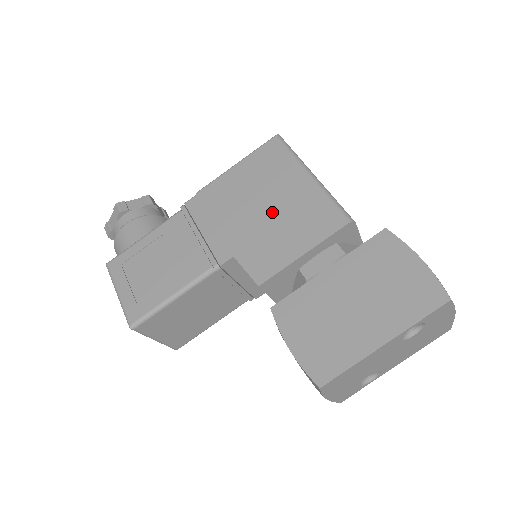
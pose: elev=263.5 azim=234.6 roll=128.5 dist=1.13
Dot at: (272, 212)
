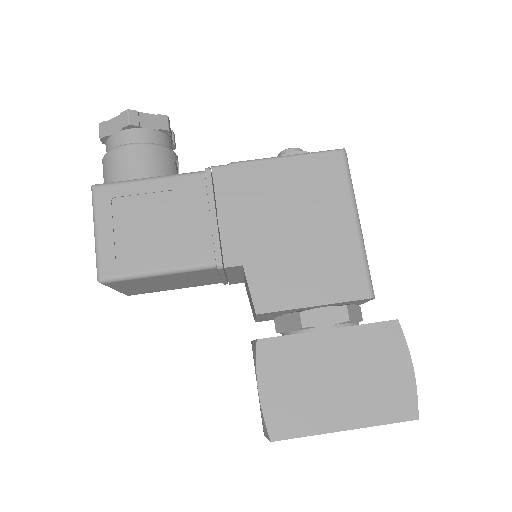
Dot at: (302, 240)
